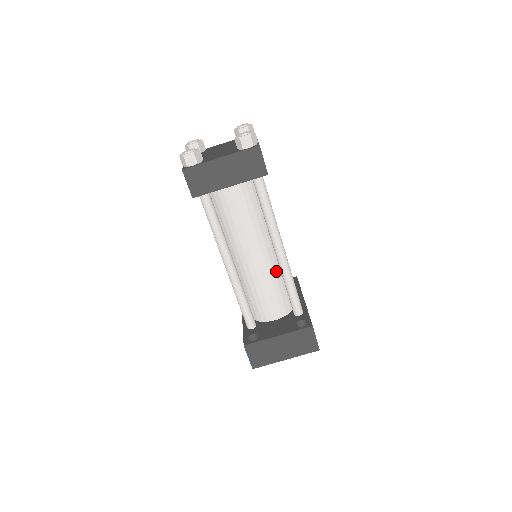
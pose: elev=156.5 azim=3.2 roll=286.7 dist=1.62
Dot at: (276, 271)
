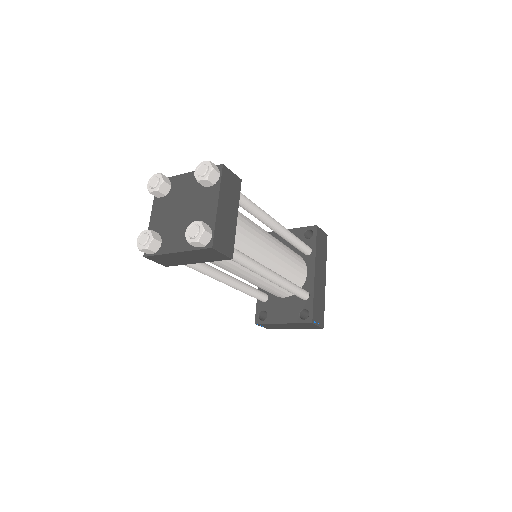
Dot at: occluded
